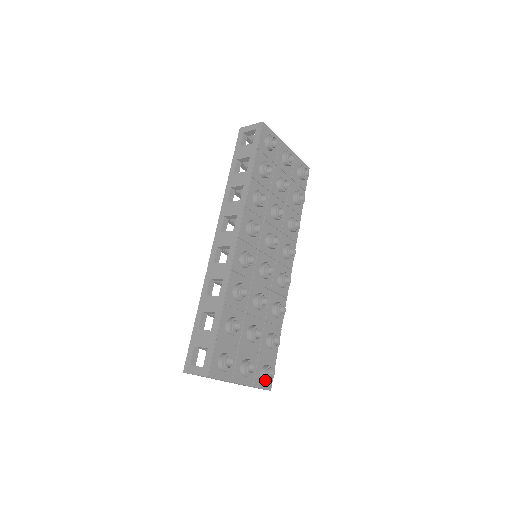
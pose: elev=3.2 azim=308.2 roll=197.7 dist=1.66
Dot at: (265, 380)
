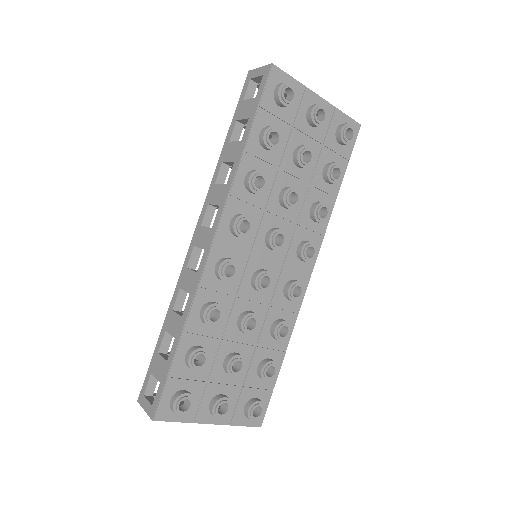
Dot at: (248, 418)
